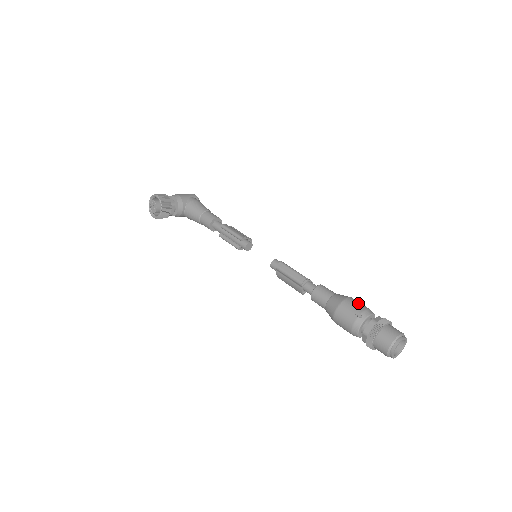
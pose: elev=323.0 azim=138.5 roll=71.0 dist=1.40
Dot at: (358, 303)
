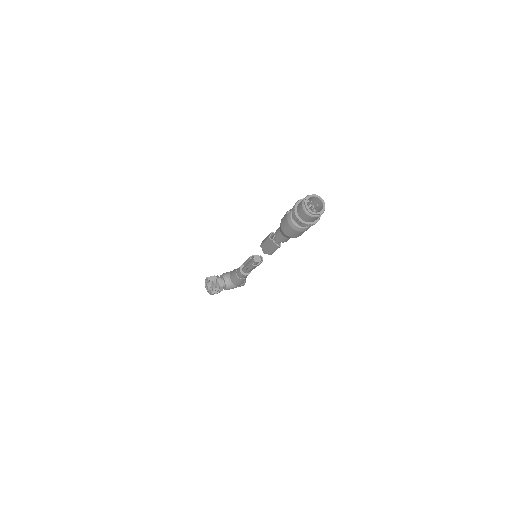
Dot at: occluded
